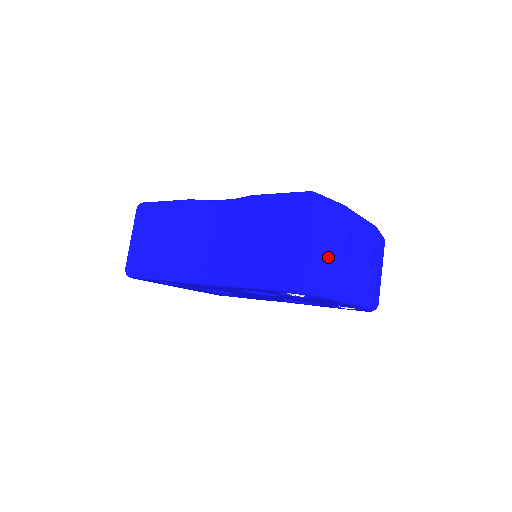
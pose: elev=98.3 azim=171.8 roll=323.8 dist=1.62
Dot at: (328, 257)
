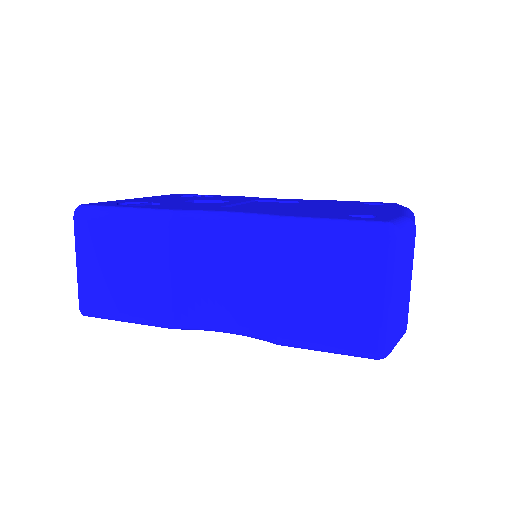
Dot at: (403, 301)
